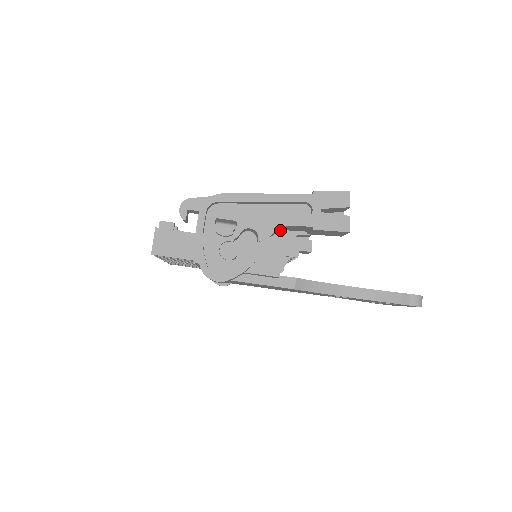
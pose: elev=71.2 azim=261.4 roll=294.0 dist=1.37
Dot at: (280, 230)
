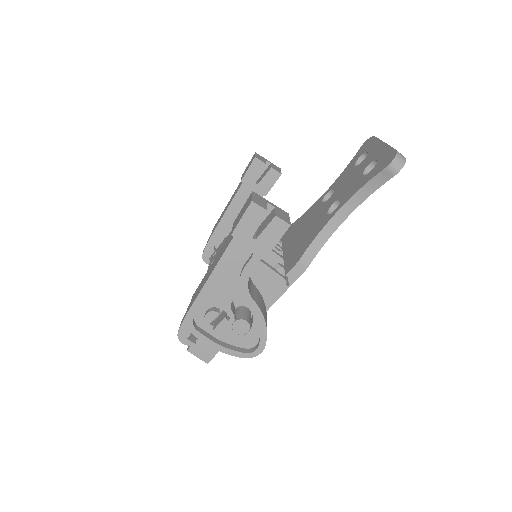
Dot at: occluded
